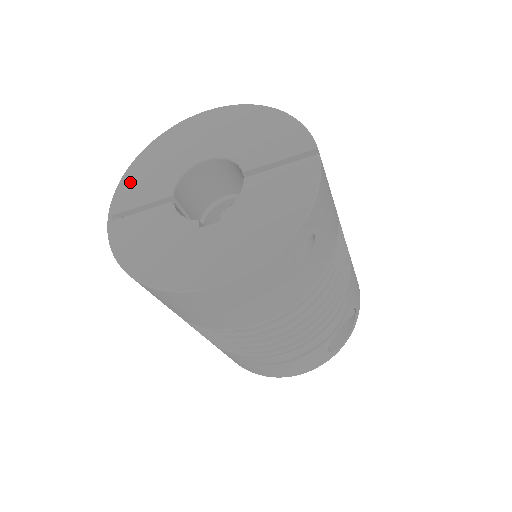
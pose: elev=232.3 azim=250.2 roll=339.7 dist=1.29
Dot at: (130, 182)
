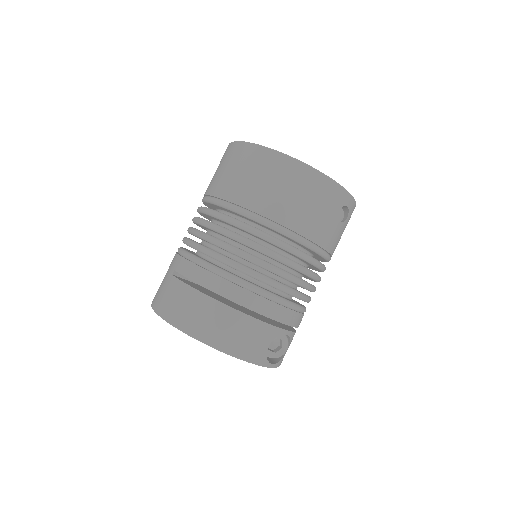
Dot at: occluded
